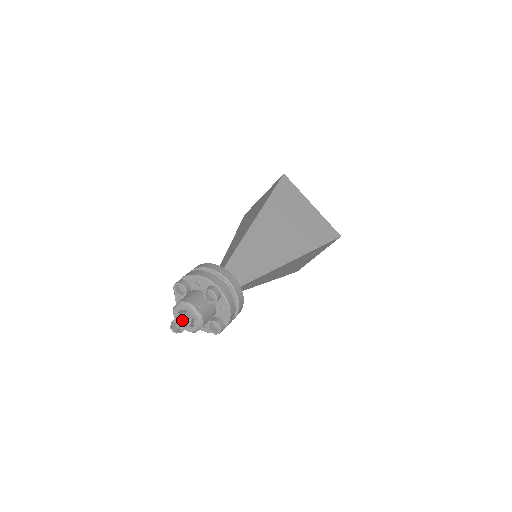
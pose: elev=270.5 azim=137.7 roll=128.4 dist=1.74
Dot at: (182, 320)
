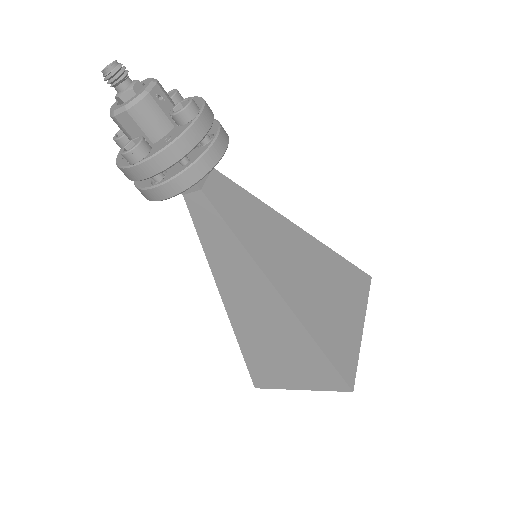
Dot at: (127, 73)
